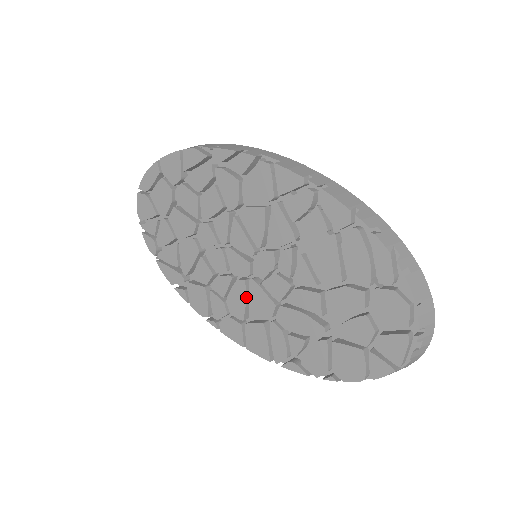
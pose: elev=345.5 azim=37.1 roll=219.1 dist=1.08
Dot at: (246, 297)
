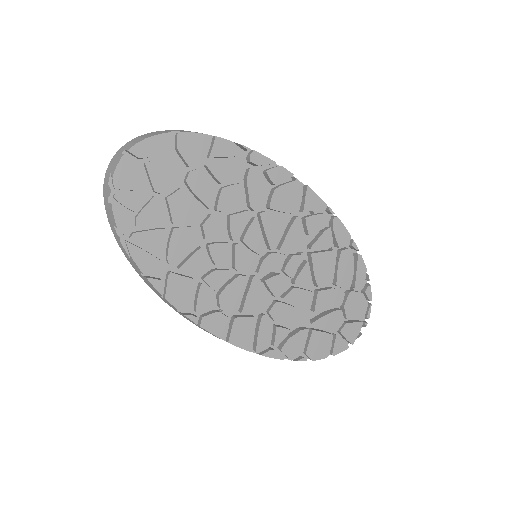
Dot at: (244, 292)
